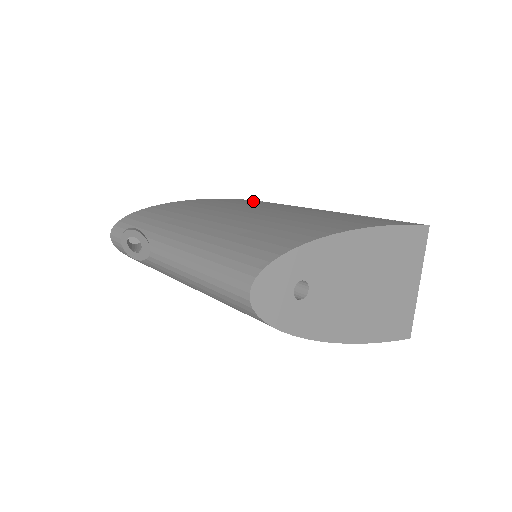
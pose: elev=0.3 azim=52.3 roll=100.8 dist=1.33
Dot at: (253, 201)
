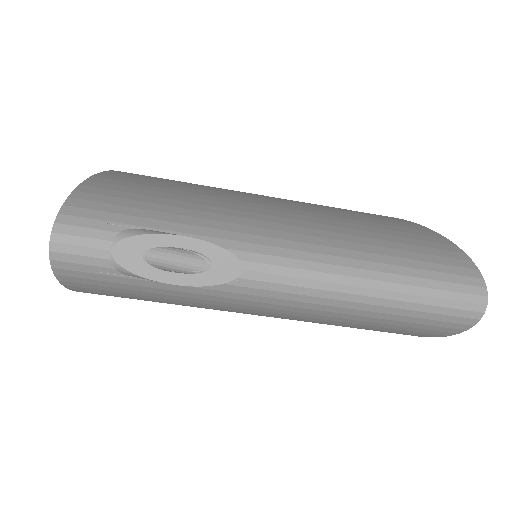
Dot at: occluded
